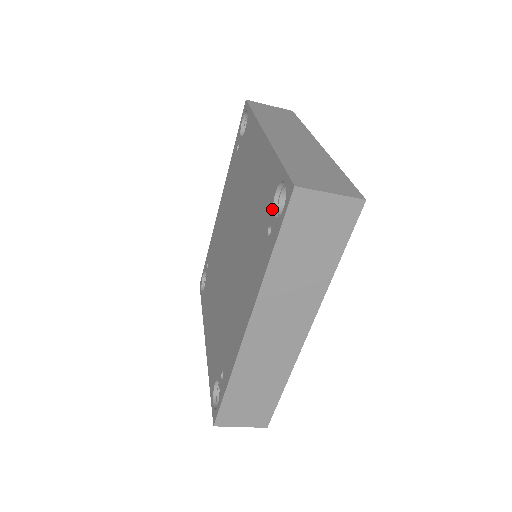
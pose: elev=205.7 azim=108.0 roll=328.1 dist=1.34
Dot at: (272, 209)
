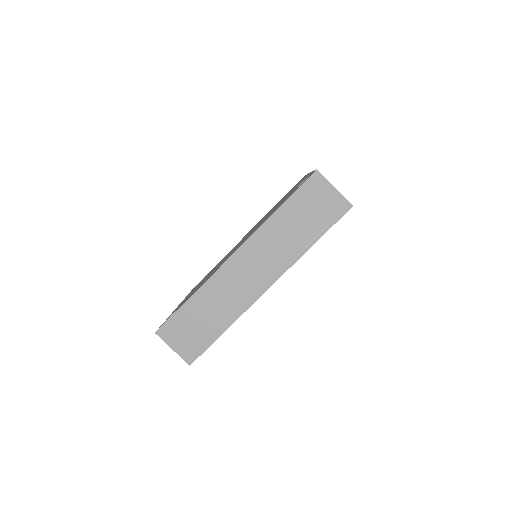
Dot at: (293, 191)
